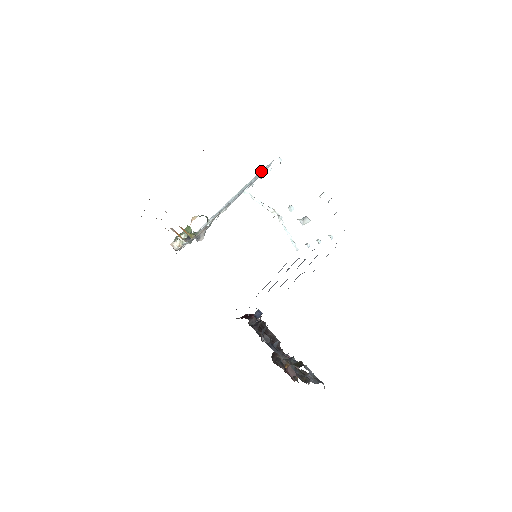
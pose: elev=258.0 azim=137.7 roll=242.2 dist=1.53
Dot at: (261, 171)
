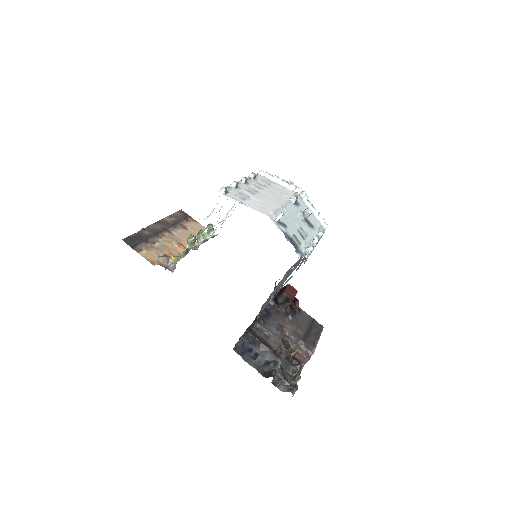
Dot at: occluded
